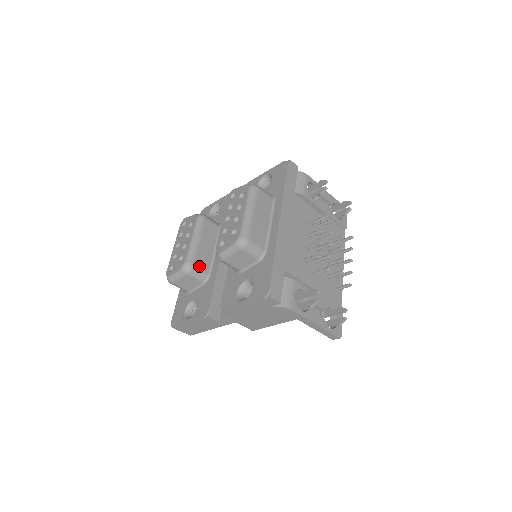
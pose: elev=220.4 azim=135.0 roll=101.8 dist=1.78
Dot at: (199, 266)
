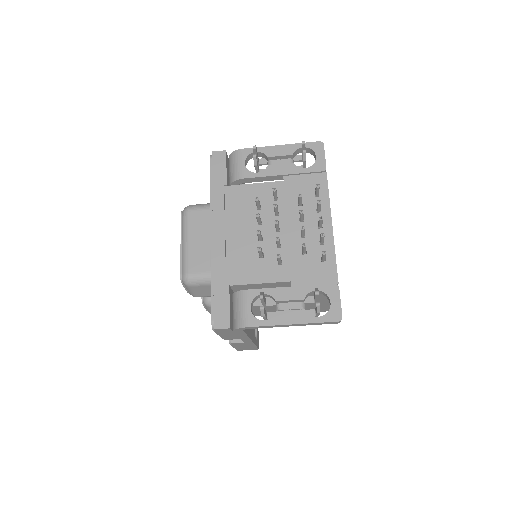
Dot at: occluded
